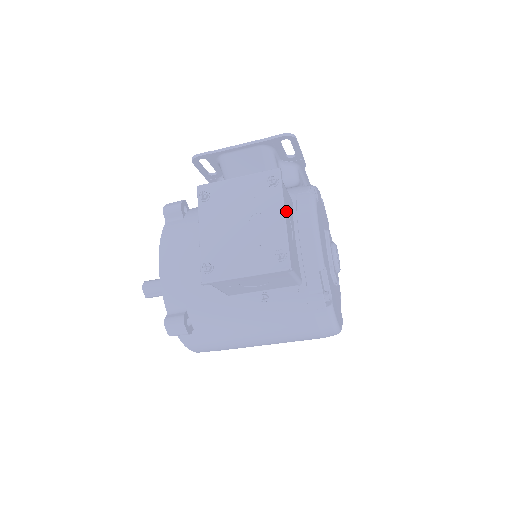
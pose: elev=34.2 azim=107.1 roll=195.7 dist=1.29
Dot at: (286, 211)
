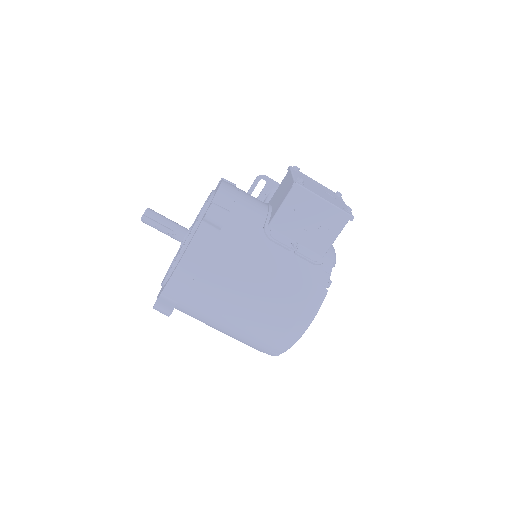
Dot at: occluded
